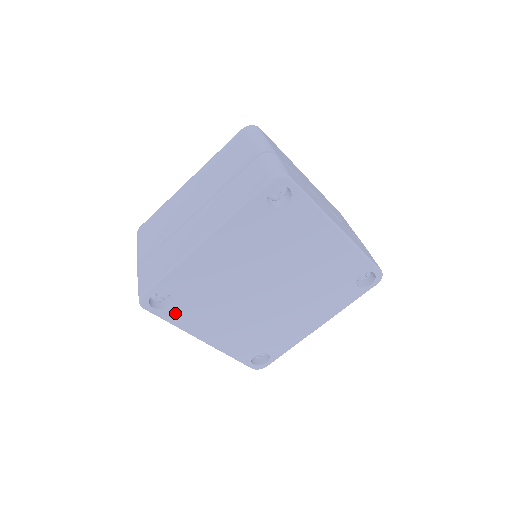
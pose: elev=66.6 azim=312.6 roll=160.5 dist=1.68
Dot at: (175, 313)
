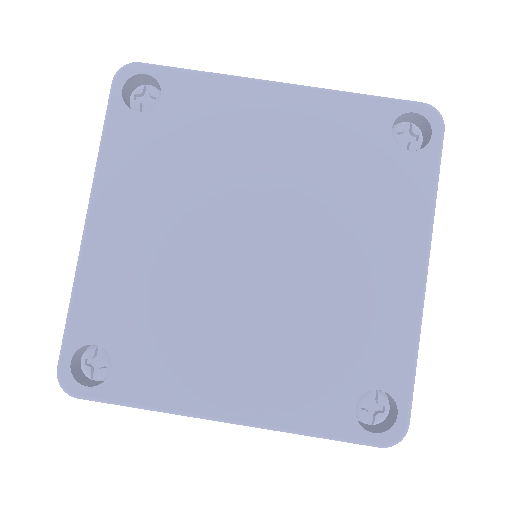
Dot at: (128, 130)
